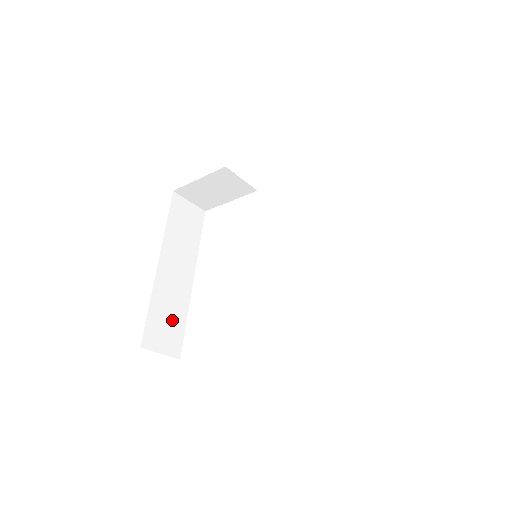
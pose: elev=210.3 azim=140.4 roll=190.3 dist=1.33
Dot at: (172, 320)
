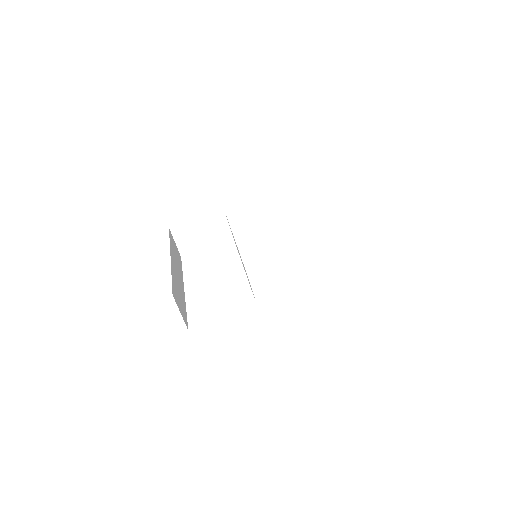
Dot at: (181, 299)
